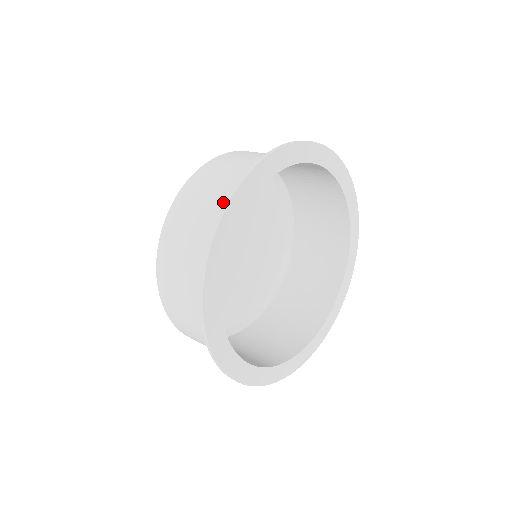
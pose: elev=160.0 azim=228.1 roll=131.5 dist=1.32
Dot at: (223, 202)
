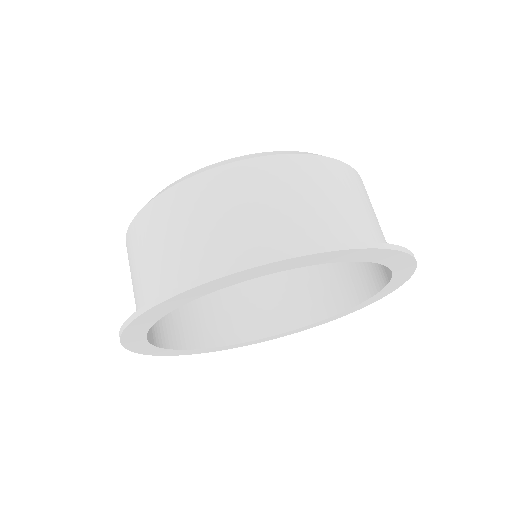
Dot at: (219, 251)
